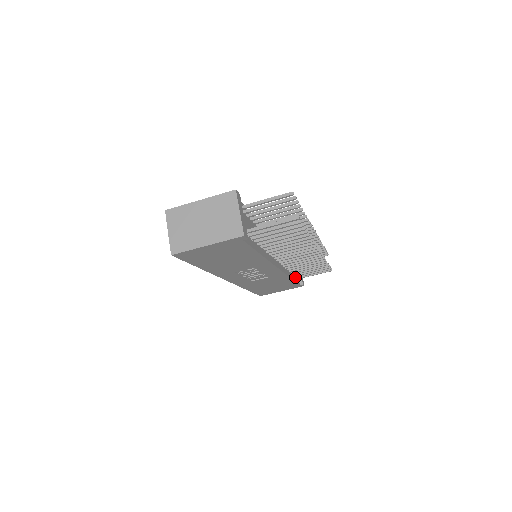
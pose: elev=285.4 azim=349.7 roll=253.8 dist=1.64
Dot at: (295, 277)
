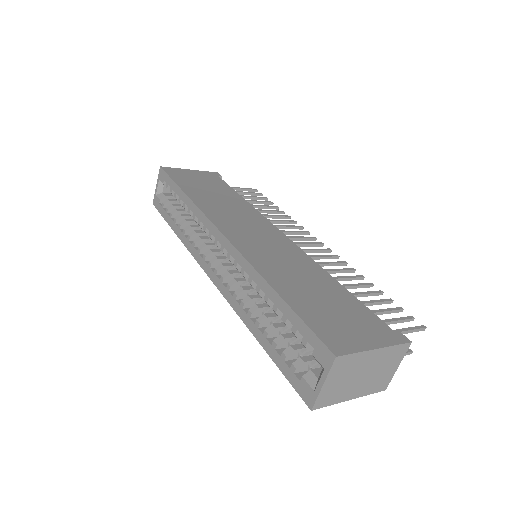
Dot at: occluded
